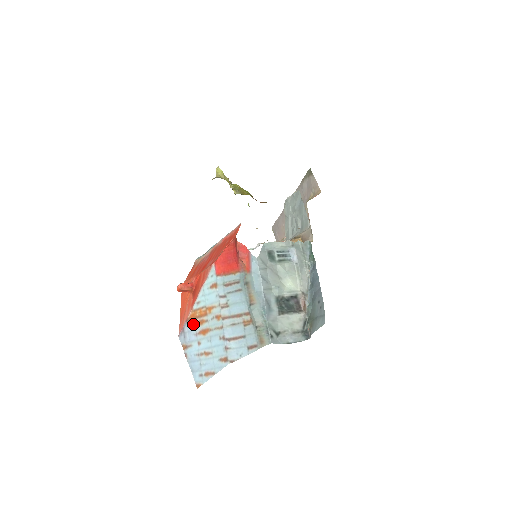
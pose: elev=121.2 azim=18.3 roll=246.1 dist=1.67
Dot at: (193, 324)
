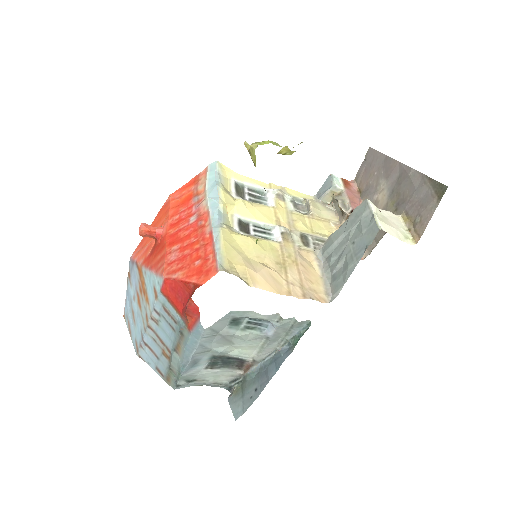
Dot at: (137, 277)
